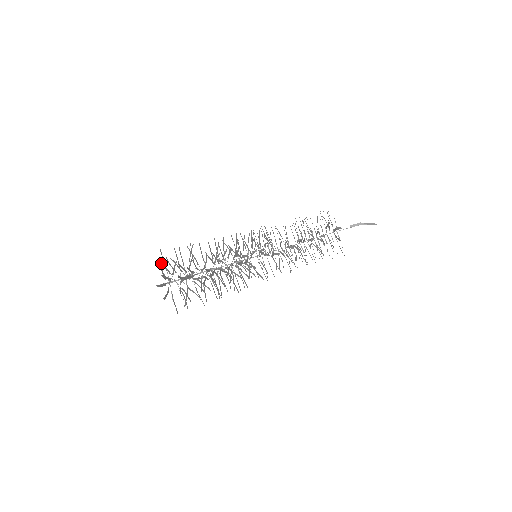
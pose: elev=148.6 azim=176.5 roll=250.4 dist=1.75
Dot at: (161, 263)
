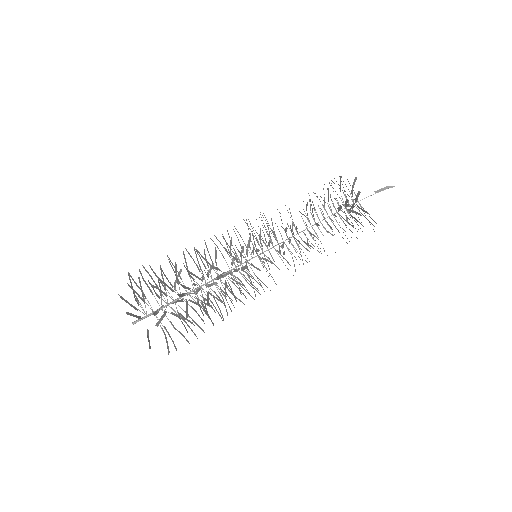
Dot at: (133, 279)
